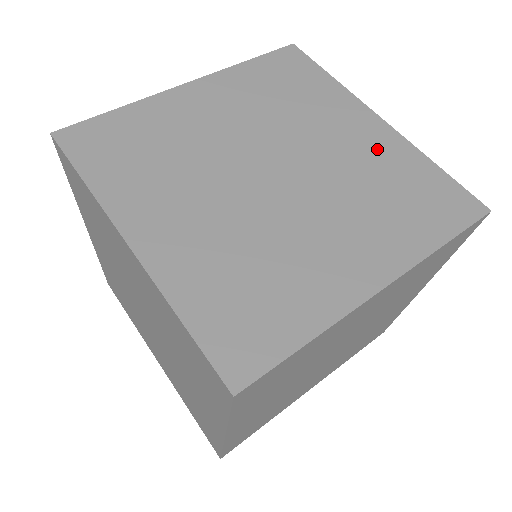
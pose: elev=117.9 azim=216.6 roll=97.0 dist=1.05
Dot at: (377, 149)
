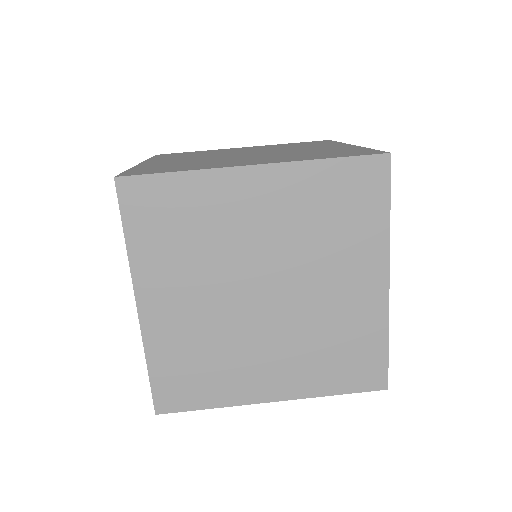
Dot at: (286, 198)
